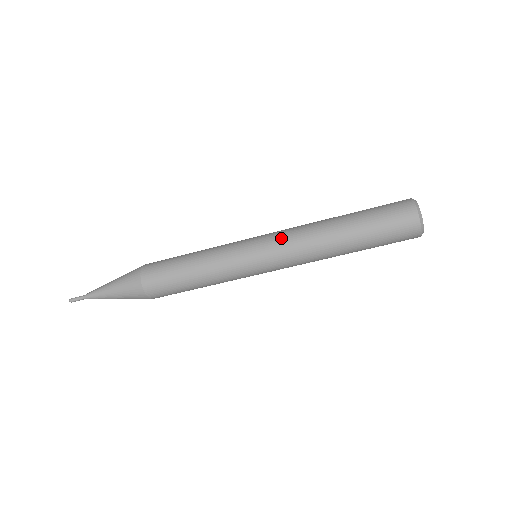
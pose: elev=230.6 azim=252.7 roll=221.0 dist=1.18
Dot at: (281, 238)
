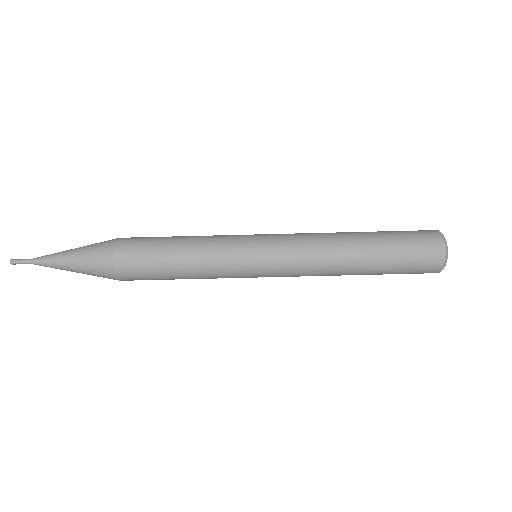
Dot at: (291, 234)
